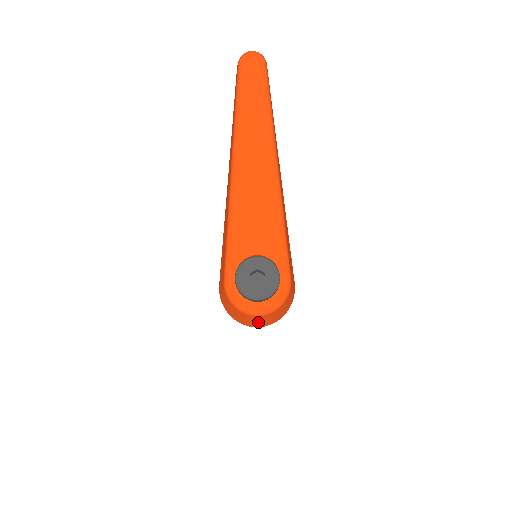
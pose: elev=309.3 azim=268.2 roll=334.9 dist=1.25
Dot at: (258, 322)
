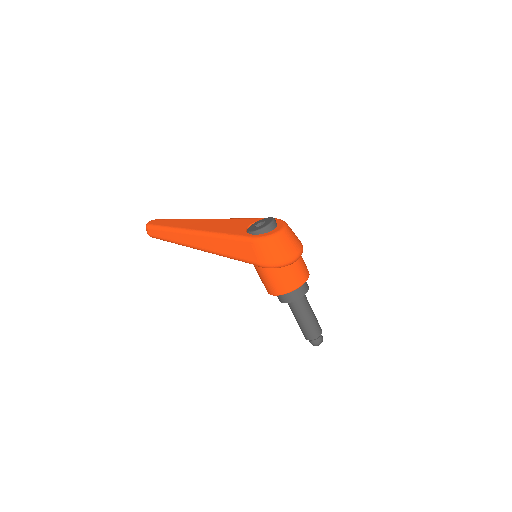
Dot at: (293, 242)
